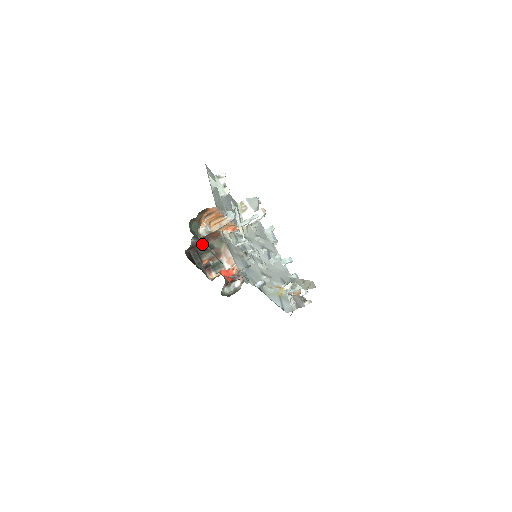
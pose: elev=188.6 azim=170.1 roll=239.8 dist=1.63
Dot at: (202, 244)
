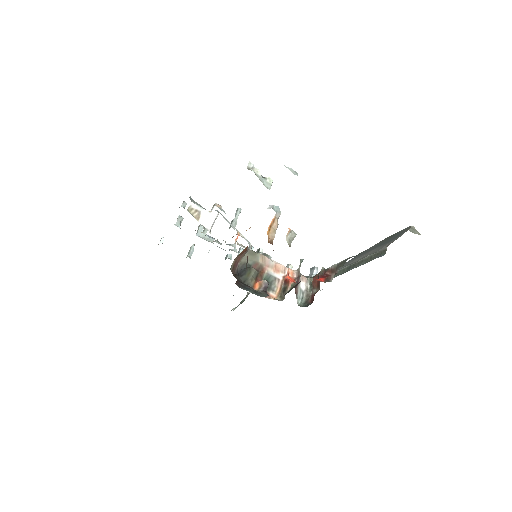
Dot at: occluded
